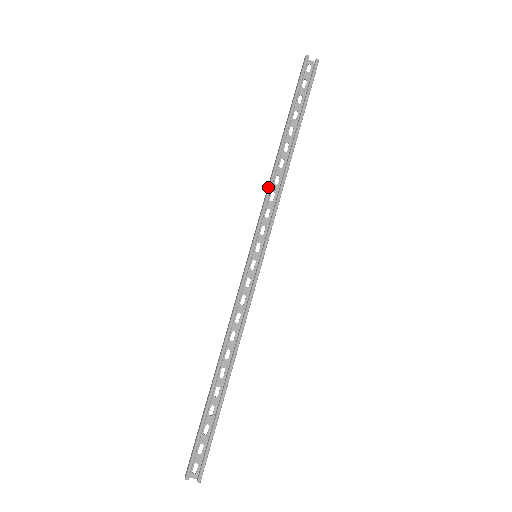
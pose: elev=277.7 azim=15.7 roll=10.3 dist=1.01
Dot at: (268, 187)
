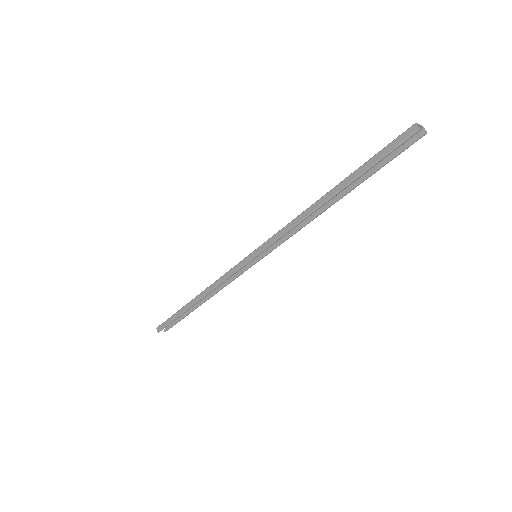
Dot at: (294, 226)
